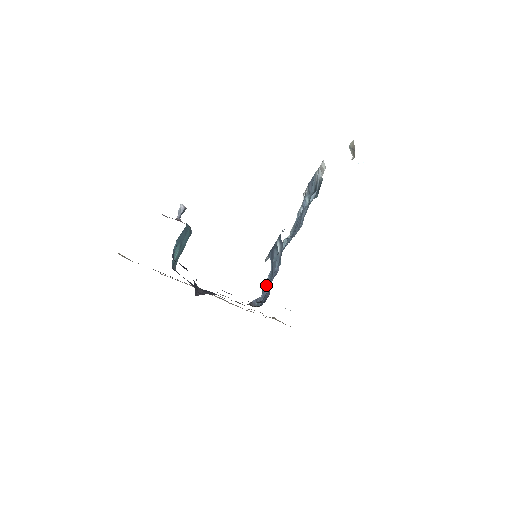
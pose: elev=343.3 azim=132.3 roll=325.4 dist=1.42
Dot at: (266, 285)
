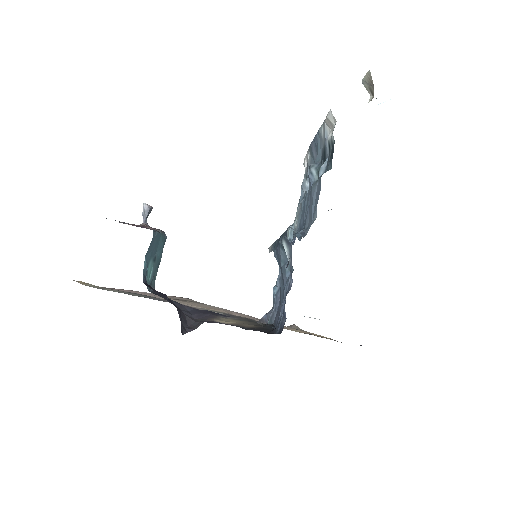
Dot at: (277, 294)
